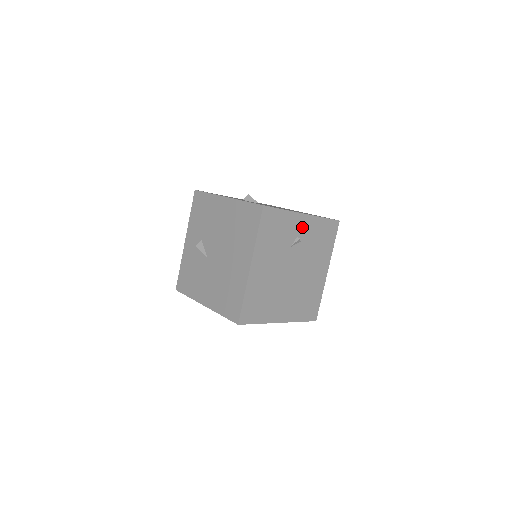
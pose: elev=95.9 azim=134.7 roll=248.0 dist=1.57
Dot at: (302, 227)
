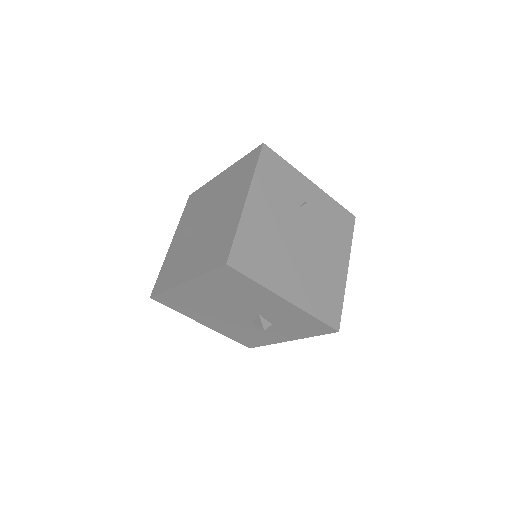
Dot at: (310, 195)
